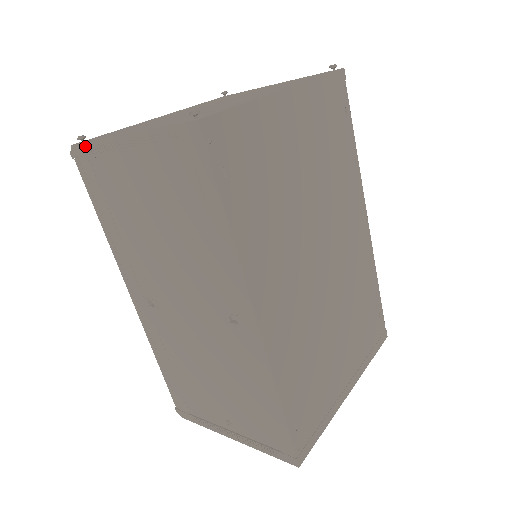
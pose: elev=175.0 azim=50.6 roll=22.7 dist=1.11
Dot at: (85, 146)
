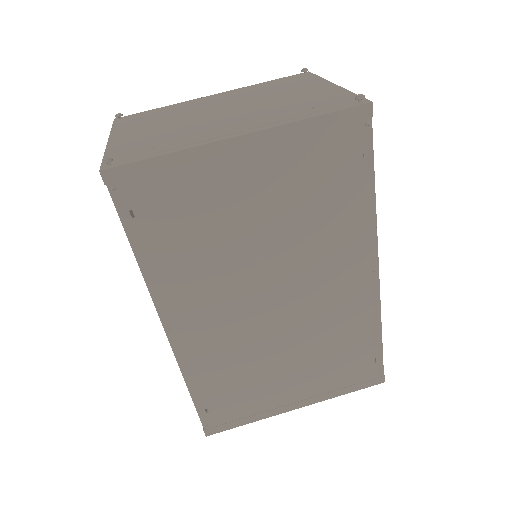
Dot at: occluded
